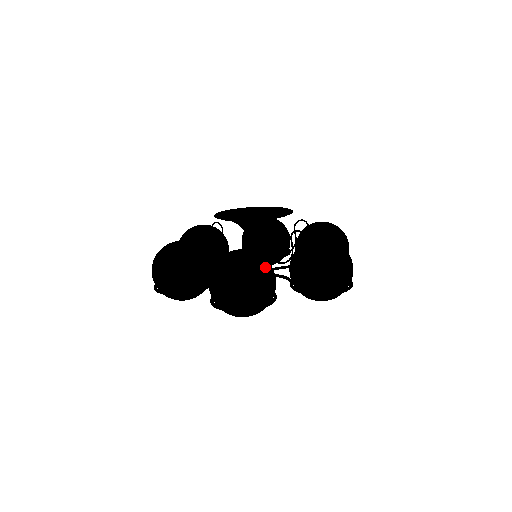
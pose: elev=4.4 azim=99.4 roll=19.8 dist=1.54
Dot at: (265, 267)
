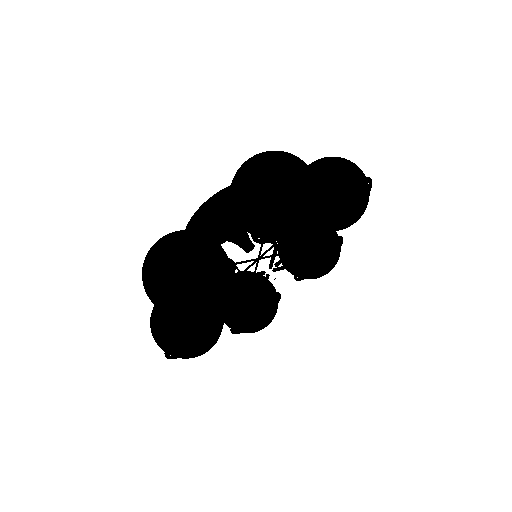
Dot at: (177, 234)
